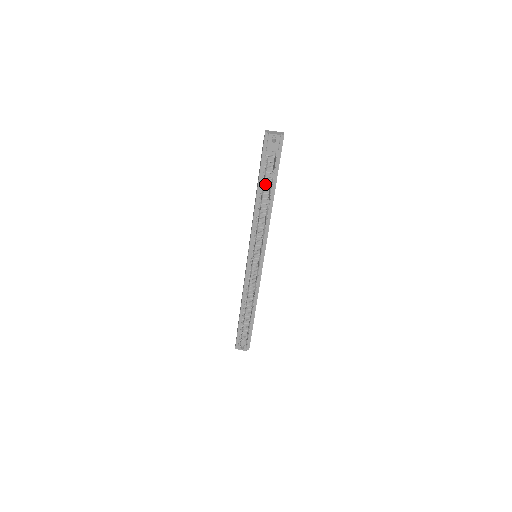
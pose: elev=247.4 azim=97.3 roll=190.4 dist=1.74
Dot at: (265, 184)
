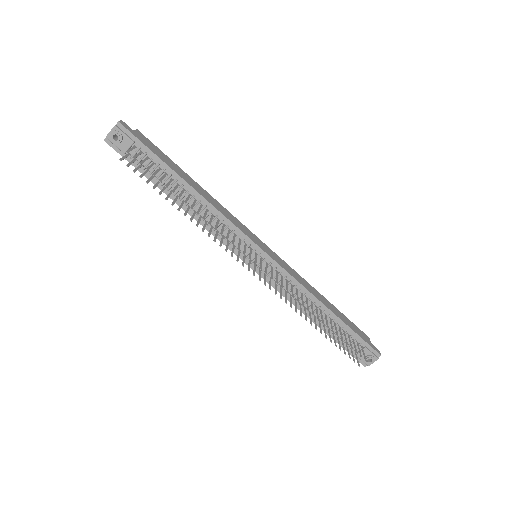
Dot at: (166, 183)
